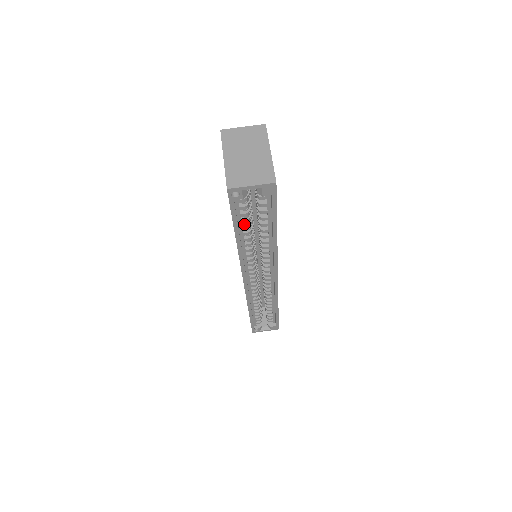
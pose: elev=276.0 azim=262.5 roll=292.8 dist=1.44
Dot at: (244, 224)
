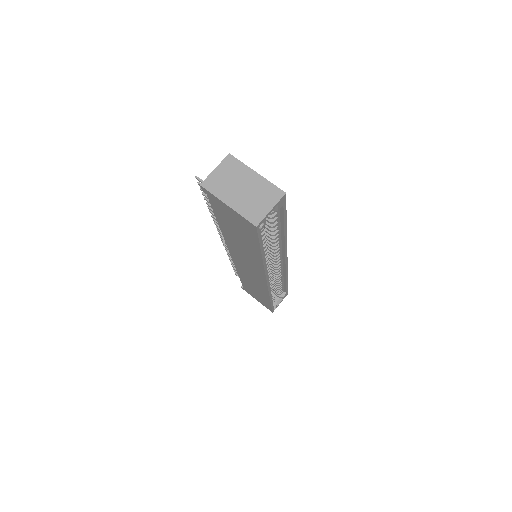
Dot at: occluded
